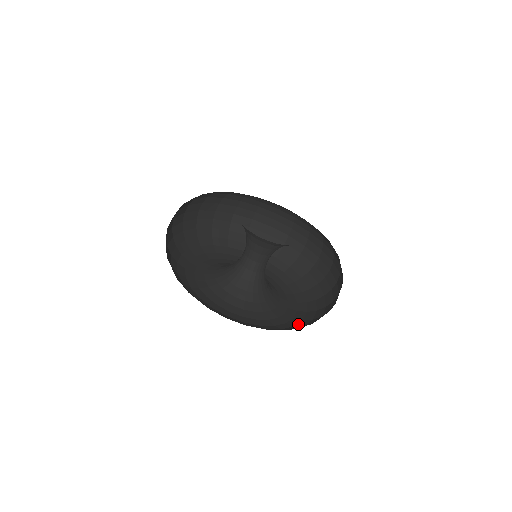
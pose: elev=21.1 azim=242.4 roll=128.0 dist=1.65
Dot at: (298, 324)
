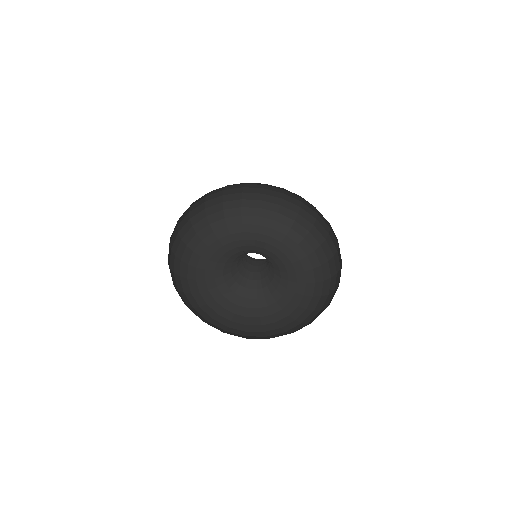
Dot at: (299, 317)
